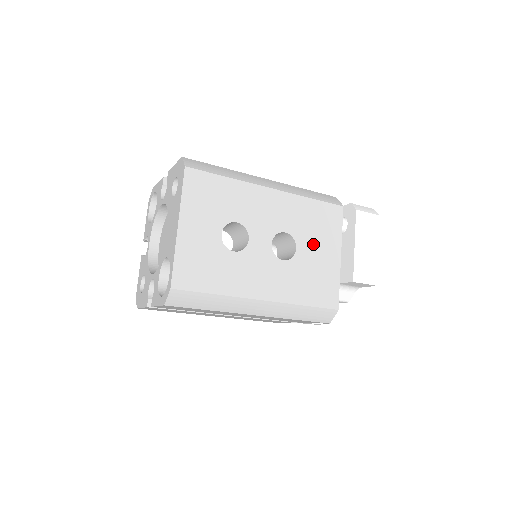
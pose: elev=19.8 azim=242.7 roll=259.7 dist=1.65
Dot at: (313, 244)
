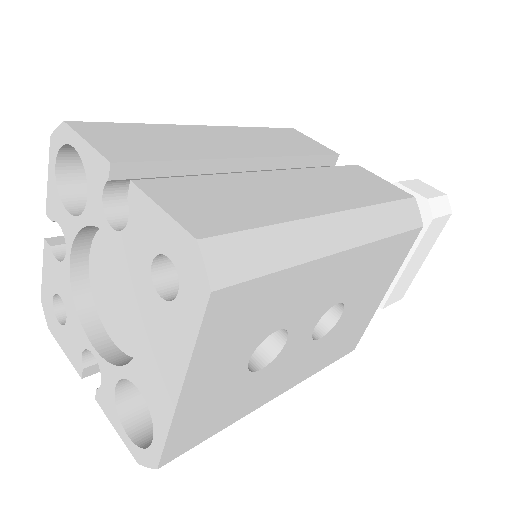
Dot at: (364, 297)
